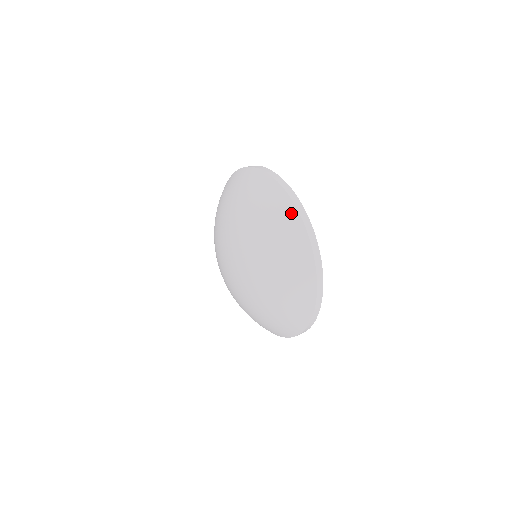
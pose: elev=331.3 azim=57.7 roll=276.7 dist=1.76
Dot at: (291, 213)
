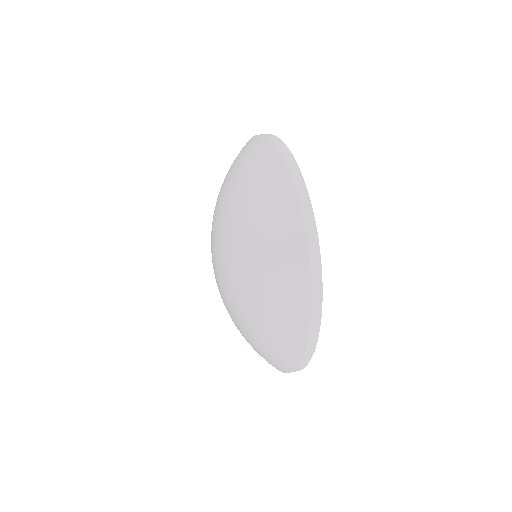
Dot at: (278, 171)
